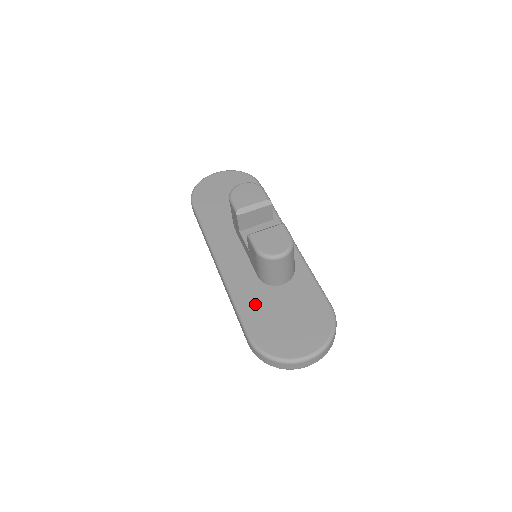
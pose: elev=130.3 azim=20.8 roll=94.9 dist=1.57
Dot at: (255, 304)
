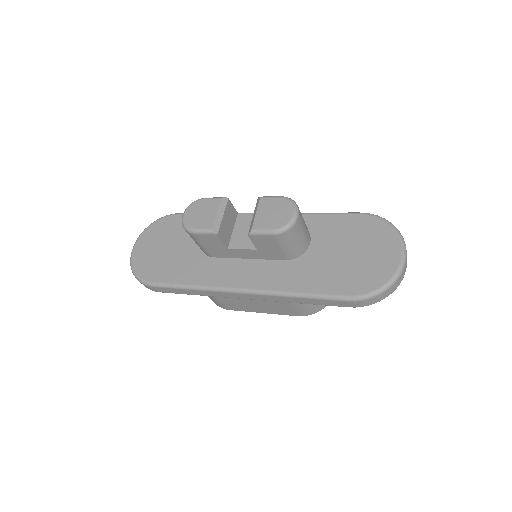
Dot at: (315, 276)
